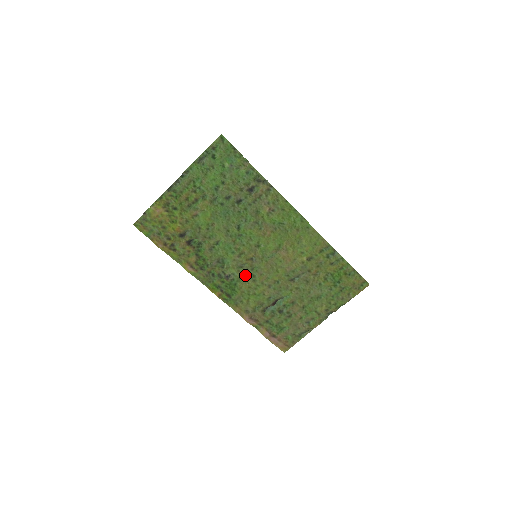
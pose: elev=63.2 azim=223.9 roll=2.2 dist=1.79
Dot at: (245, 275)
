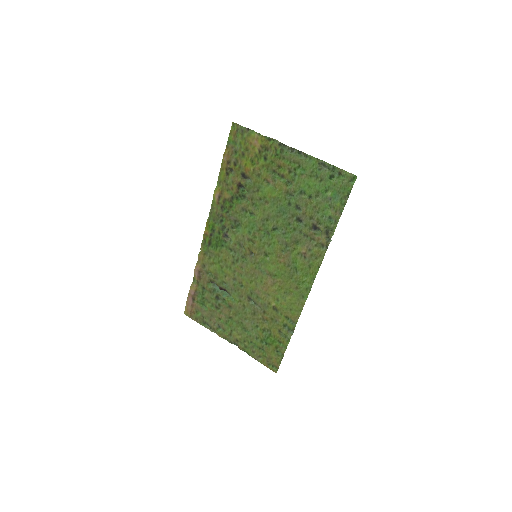
Dot at: (235, 252)
